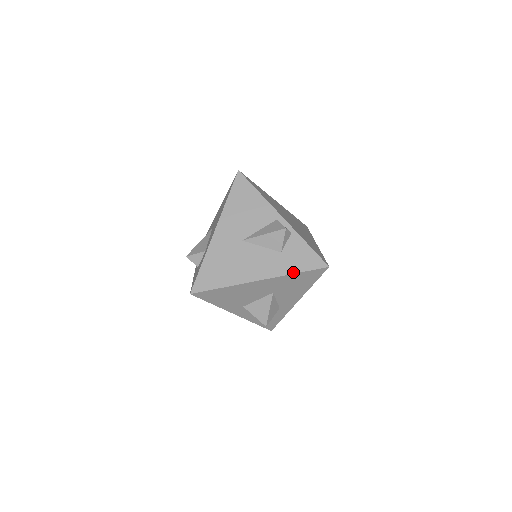
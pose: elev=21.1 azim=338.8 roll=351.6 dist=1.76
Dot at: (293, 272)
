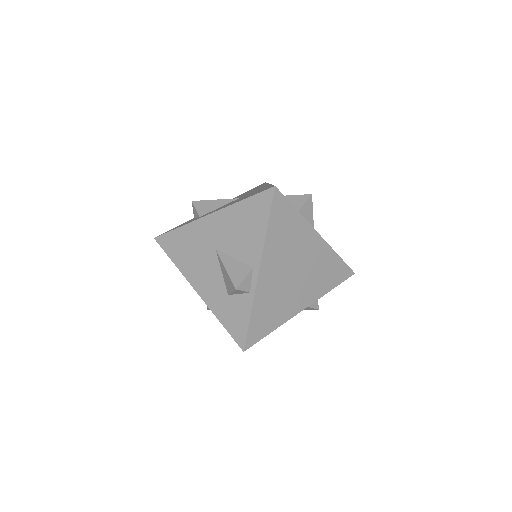
Dot at: (219, 319)
